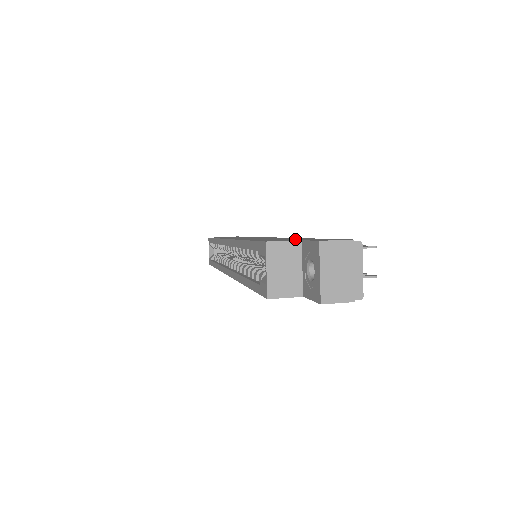
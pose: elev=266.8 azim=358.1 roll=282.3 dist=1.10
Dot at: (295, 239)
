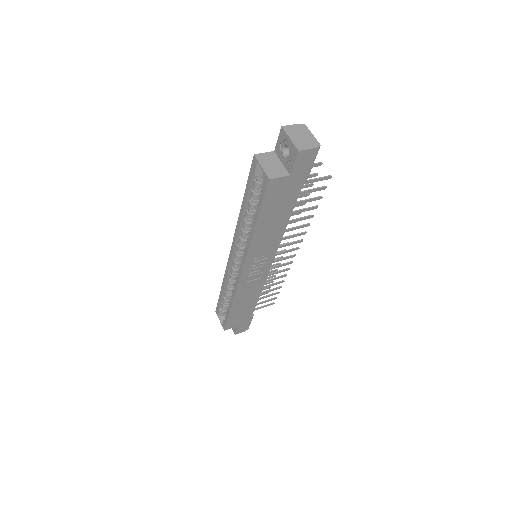
Dot at: occluded
